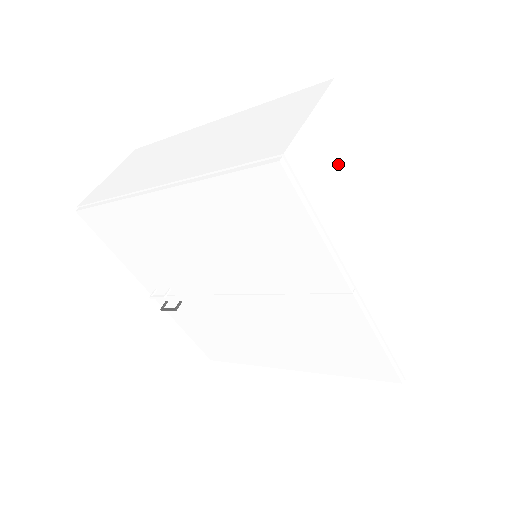
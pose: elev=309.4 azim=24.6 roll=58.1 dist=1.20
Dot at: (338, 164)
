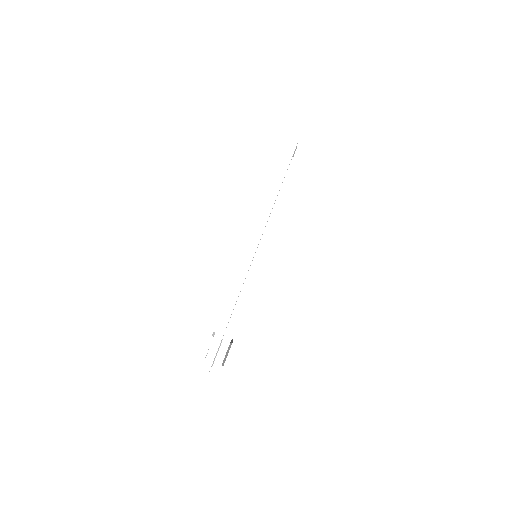
Dot at: occluded
